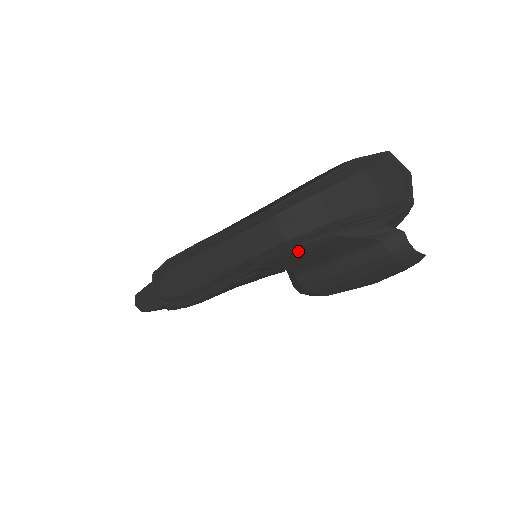
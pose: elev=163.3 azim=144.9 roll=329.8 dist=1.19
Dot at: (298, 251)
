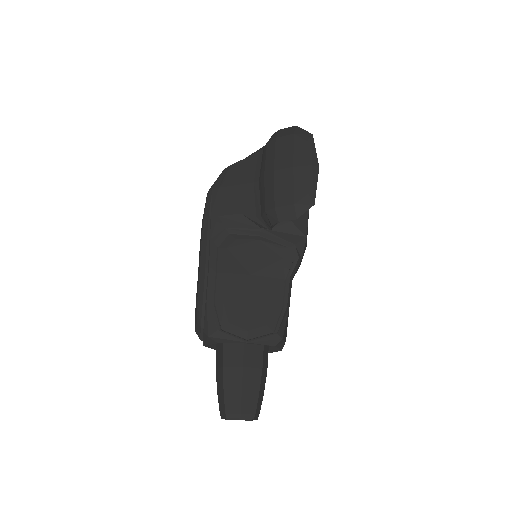
Dot at: (218, 188)
